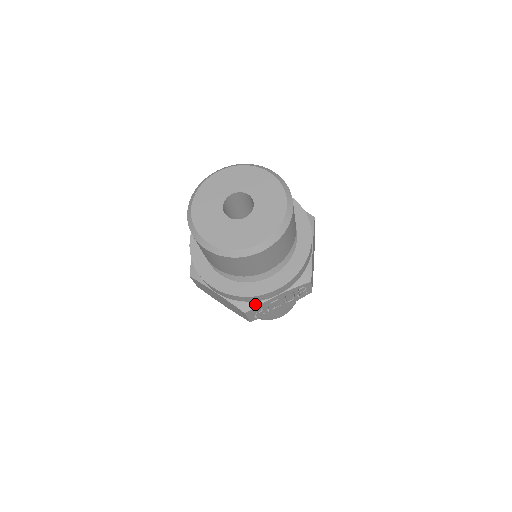
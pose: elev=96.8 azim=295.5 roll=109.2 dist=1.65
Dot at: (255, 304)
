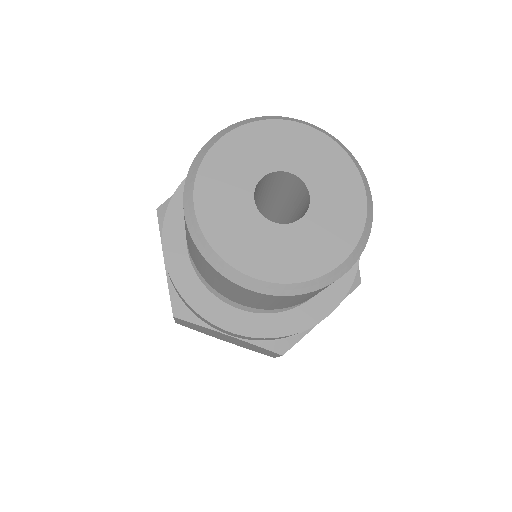
Dot at: (296, 338)
